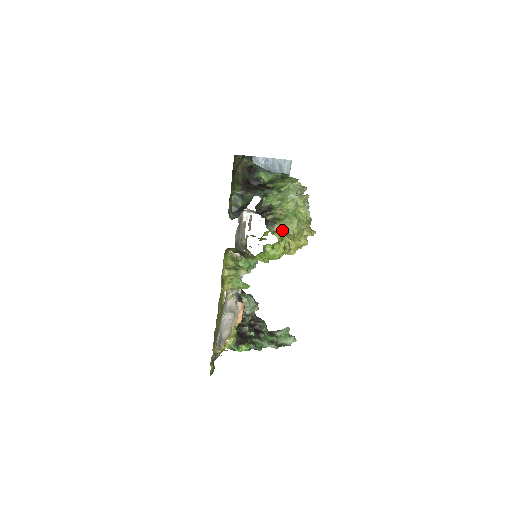
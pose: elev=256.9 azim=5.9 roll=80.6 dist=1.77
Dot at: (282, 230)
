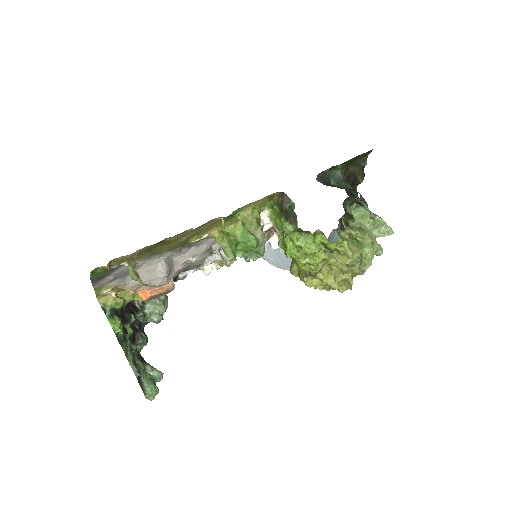
Dot at: (345, 242)
